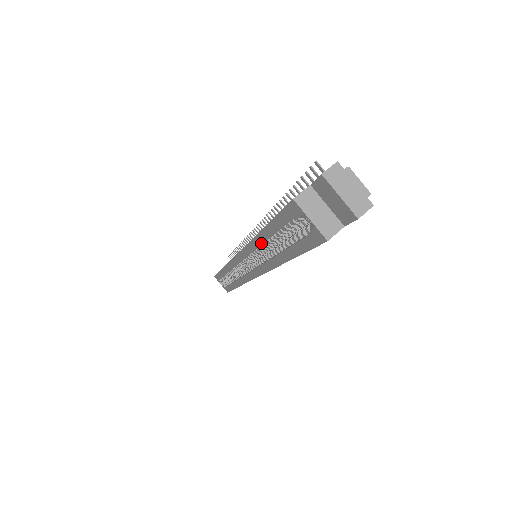
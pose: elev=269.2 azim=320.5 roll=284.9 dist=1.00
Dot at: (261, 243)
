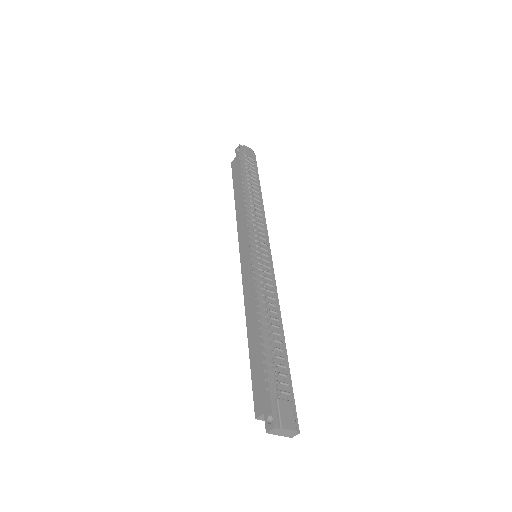
Dot at: occluded
